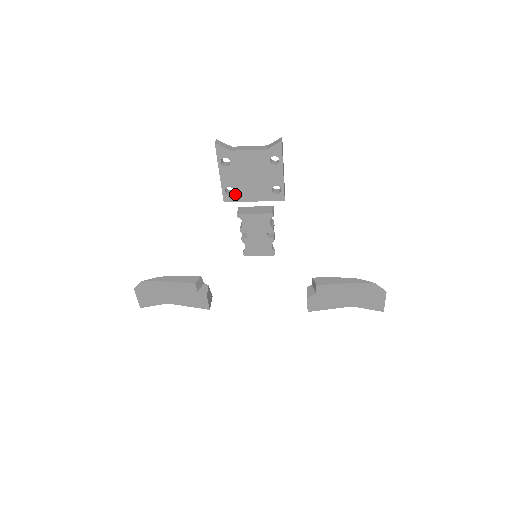
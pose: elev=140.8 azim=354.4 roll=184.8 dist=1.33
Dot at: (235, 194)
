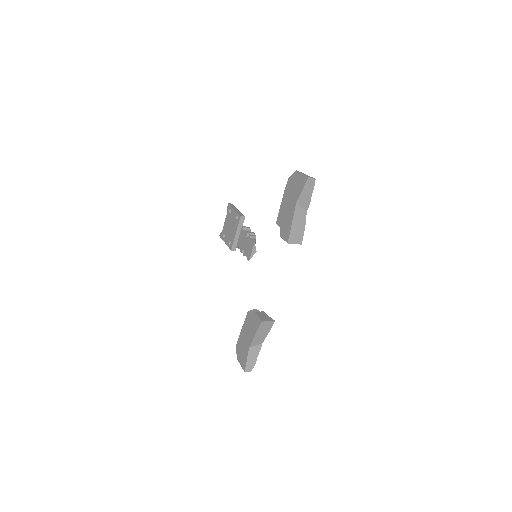
Dot at: (231, 241)
